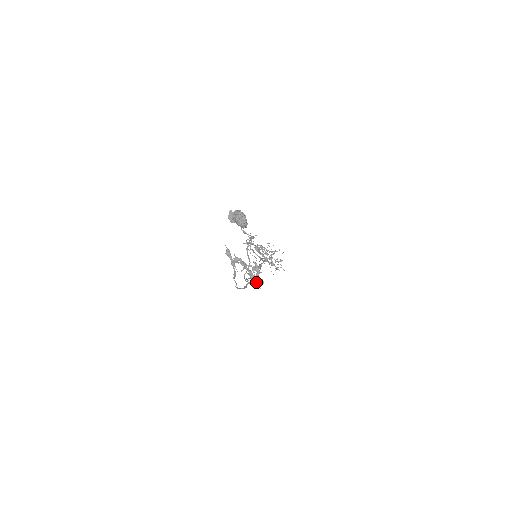
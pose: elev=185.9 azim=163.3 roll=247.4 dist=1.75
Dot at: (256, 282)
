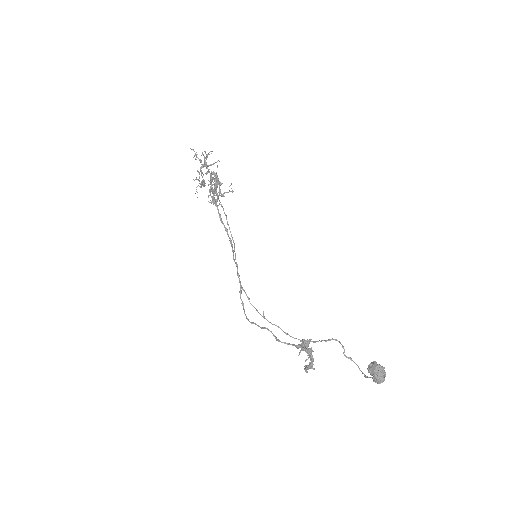
Dot at: (308, 369)
